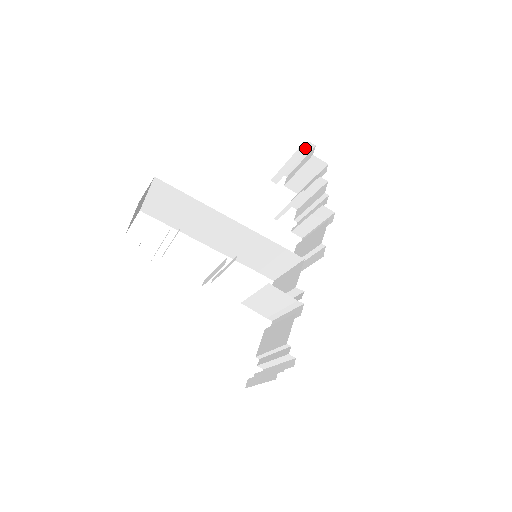
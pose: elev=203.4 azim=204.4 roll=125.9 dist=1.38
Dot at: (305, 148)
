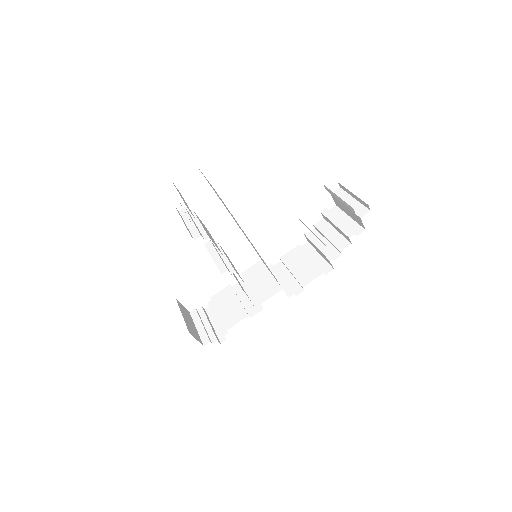
Dot at: (363, 202)
